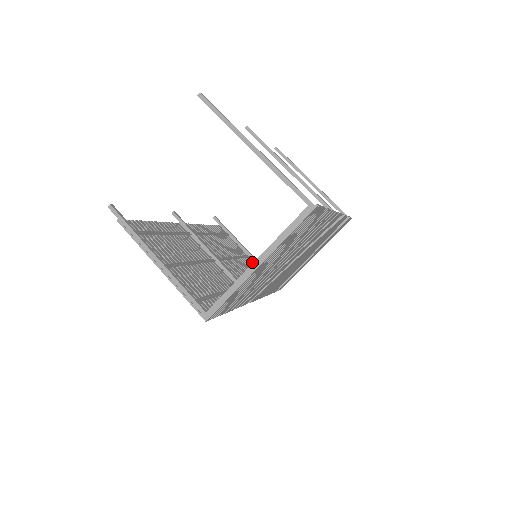
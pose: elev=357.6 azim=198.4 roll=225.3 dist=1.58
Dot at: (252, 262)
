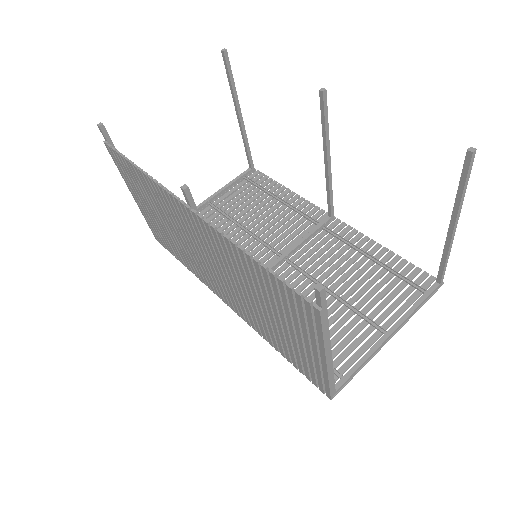
Dot at: occluded
